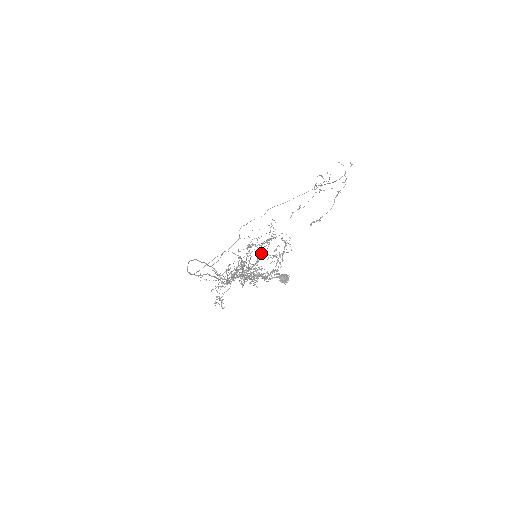
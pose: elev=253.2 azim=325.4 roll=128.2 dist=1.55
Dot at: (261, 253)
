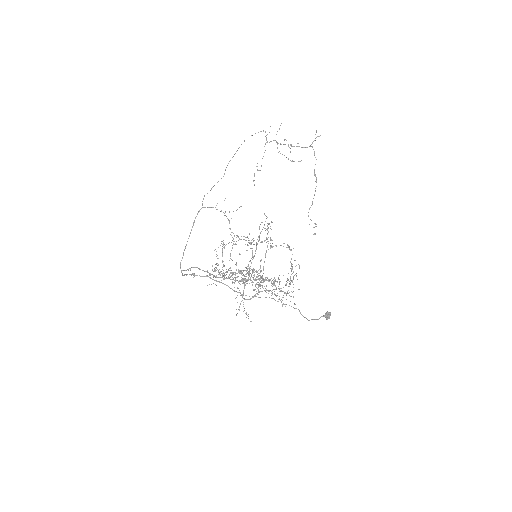
Dot at: occluded
